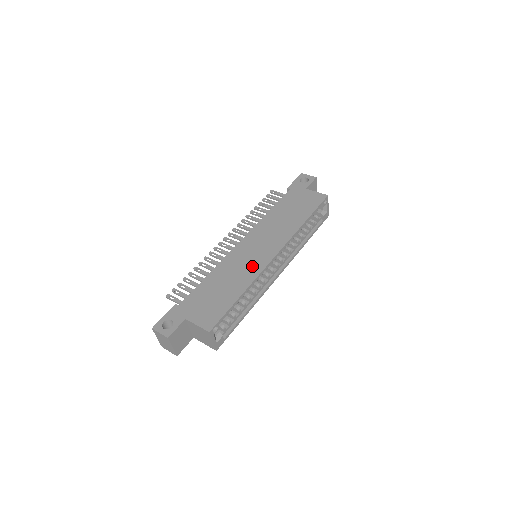
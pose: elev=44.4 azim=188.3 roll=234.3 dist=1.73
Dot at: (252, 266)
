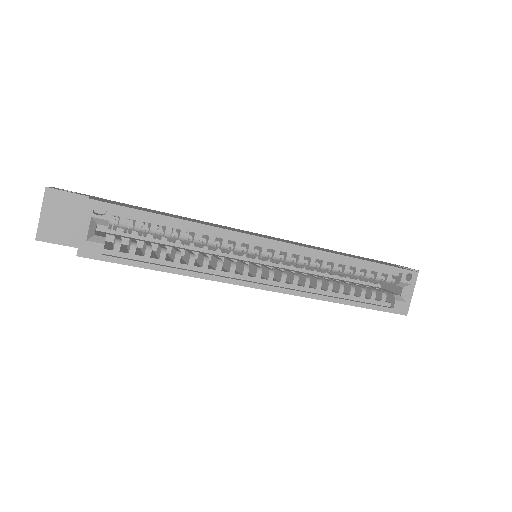
Dot at: occluded
